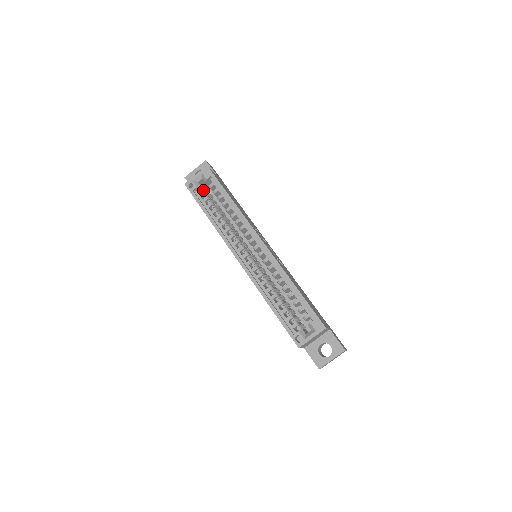
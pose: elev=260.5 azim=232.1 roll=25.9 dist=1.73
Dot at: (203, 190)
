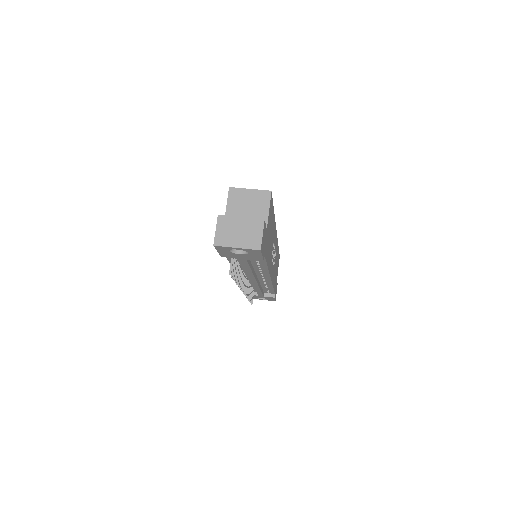
Dot at: occluded
